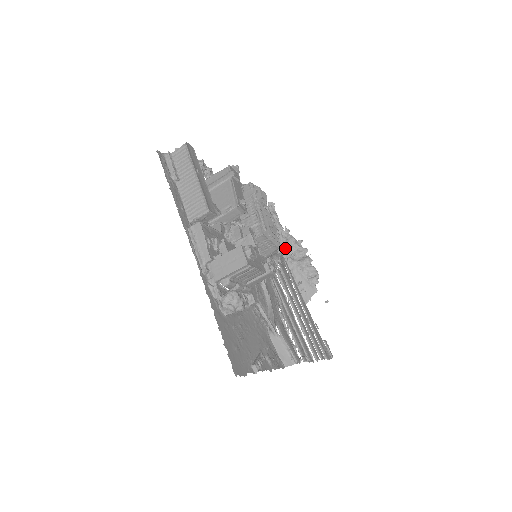
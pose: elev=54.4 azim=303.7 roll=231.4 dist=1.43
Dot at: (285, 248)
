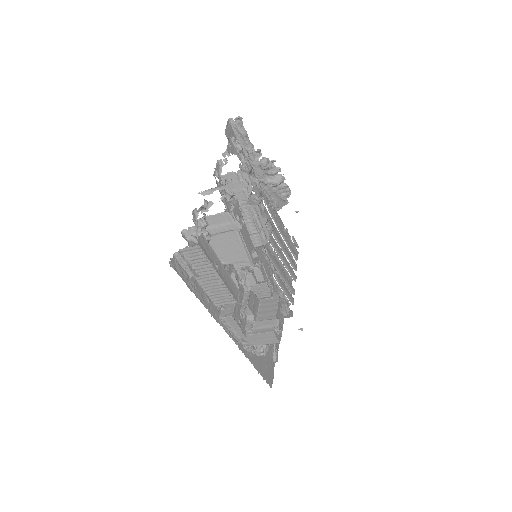
Dot at: (258, 171)
